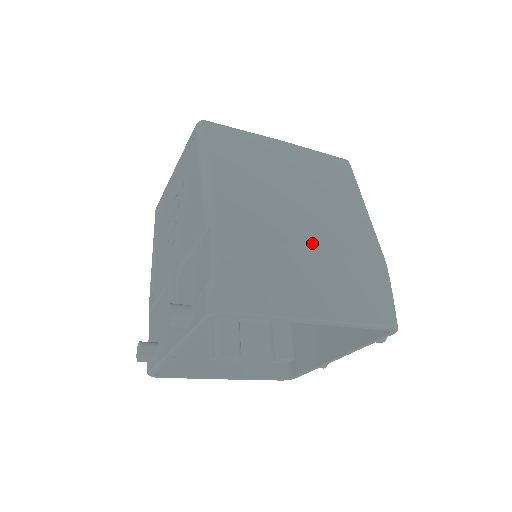
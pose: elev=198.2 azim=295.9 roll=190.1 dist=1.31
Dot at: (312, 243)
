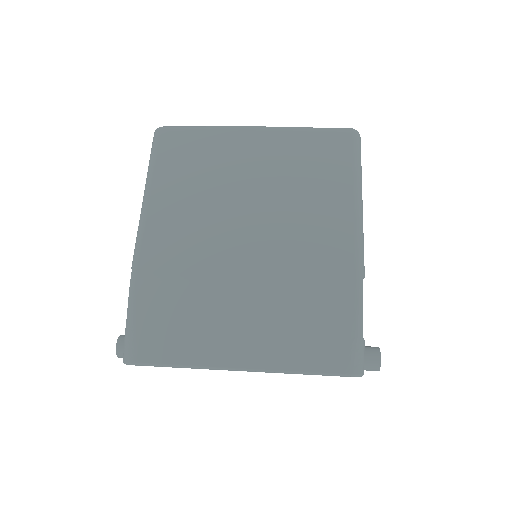
Dot at: (251, 273)
